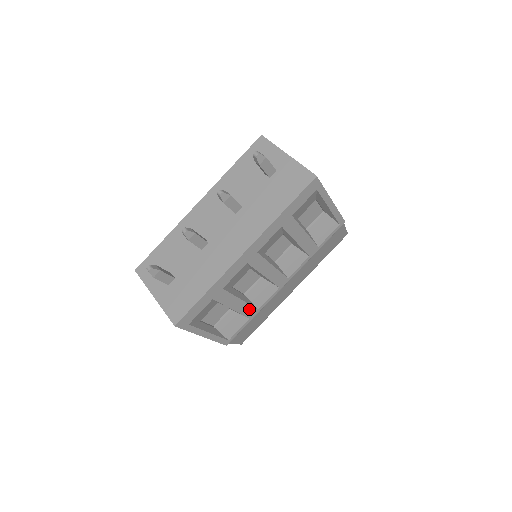
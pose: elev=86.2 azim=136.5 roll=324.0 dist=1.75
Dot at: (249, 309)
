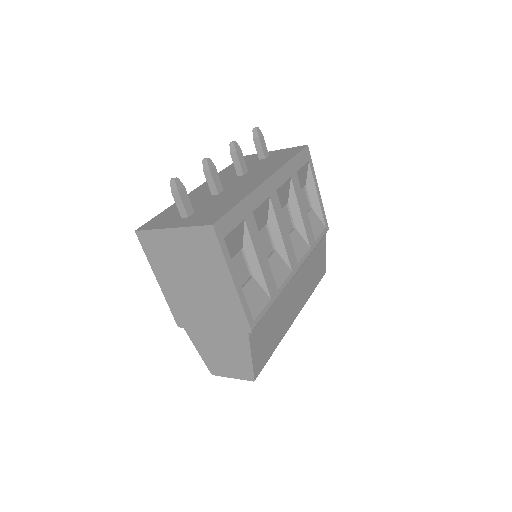
Dot at: (270, 280)
